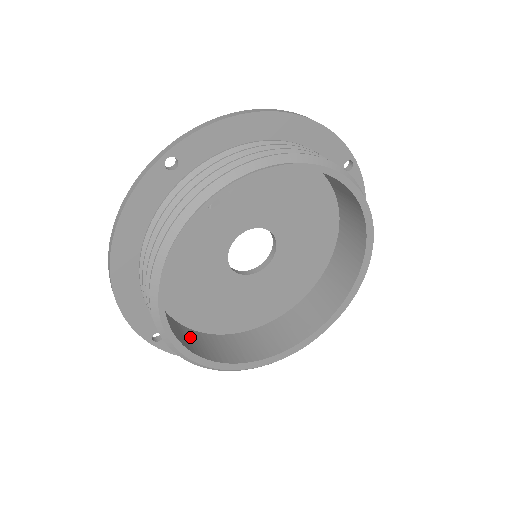
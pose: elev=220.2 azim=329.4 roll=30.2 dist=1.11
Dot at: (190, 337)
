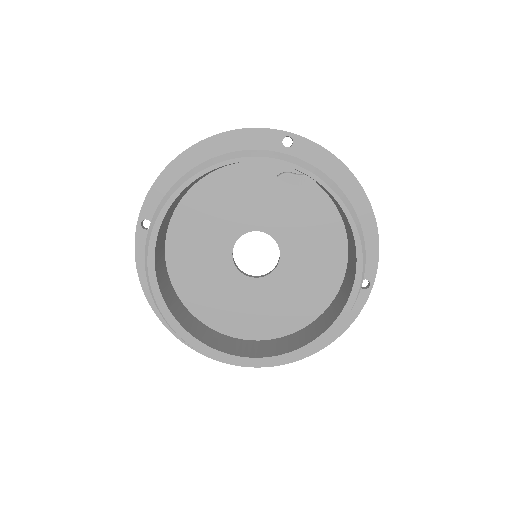
Dot at: (162, 245)
